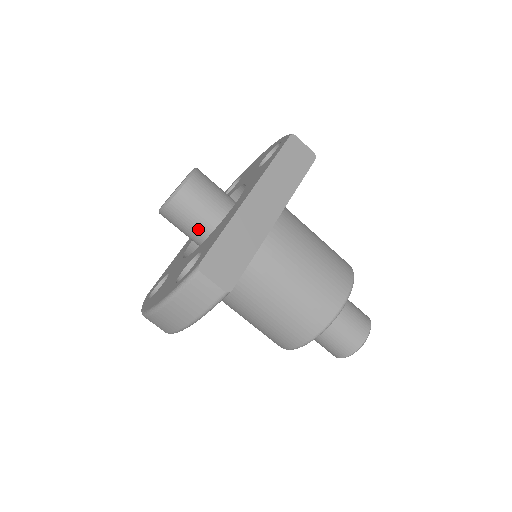
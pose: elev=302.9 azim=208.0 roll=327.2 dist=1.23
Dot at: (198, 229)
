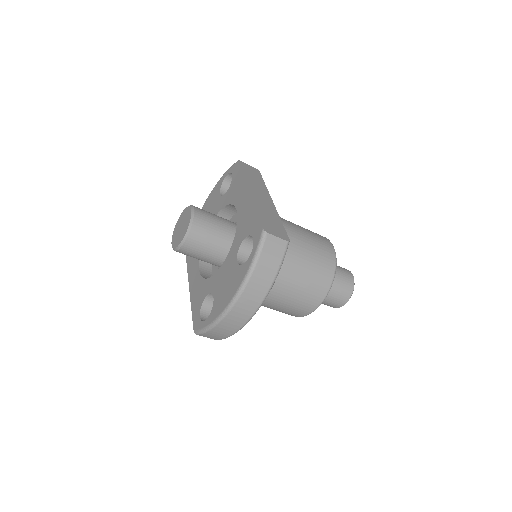
Dot at: (218, 242)
